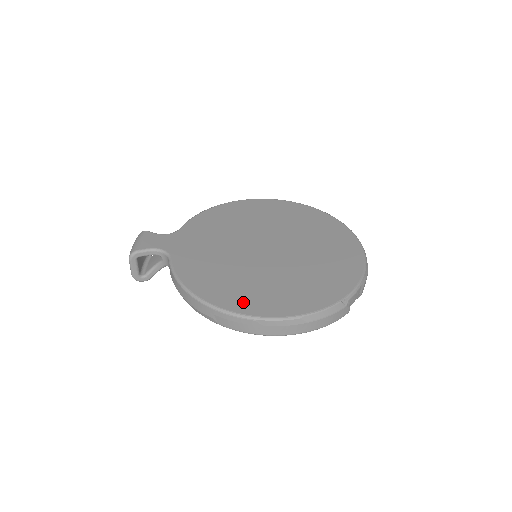
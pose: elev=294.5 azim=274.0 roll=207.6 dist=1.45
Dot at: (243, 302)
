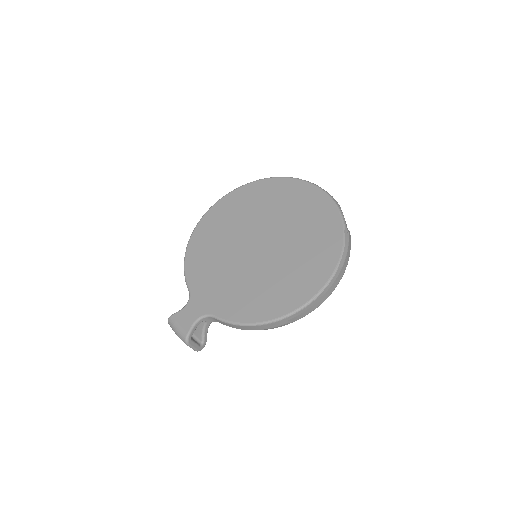
Dot at: (296, 295)
